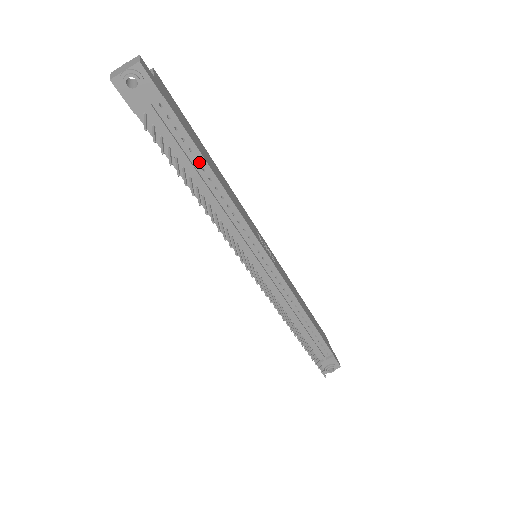
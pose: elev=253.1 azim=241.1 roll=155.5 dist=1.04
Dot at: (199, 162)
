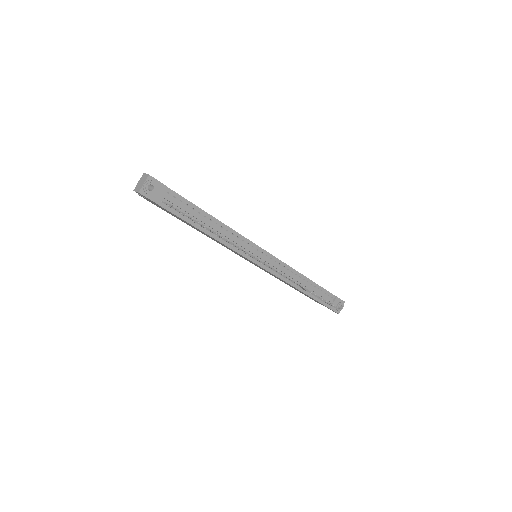
Dot at: (201, 213)
